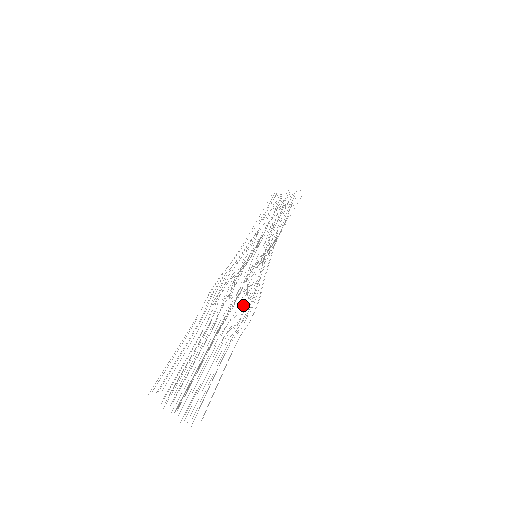
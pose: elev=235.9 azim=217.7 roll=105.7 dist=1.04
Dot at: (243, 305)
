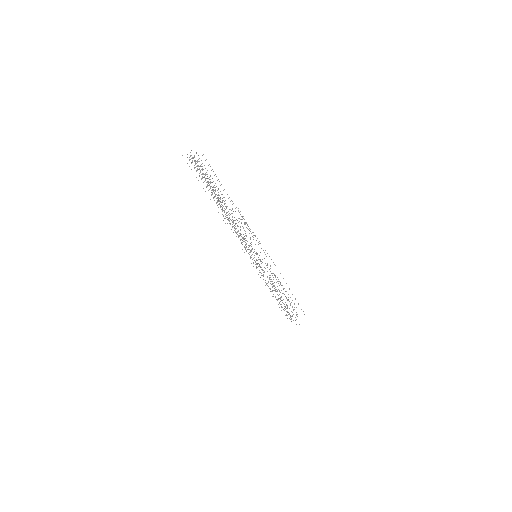
Dot at: occluded
